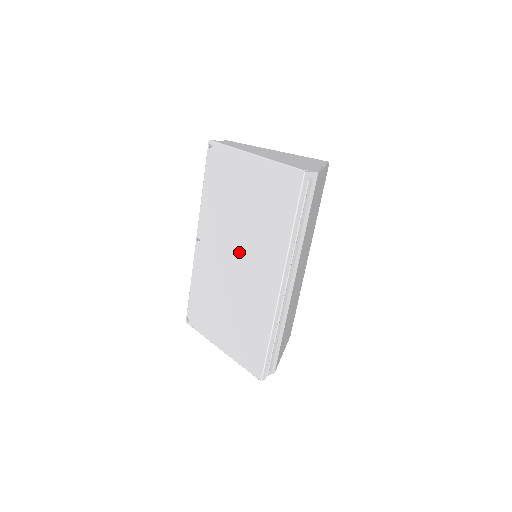
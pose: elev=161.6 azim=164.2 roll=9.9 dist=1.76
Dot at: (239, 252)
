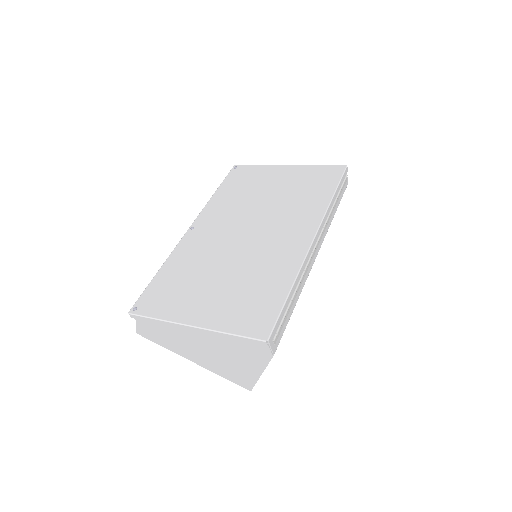
Dot at: (256, 225)
